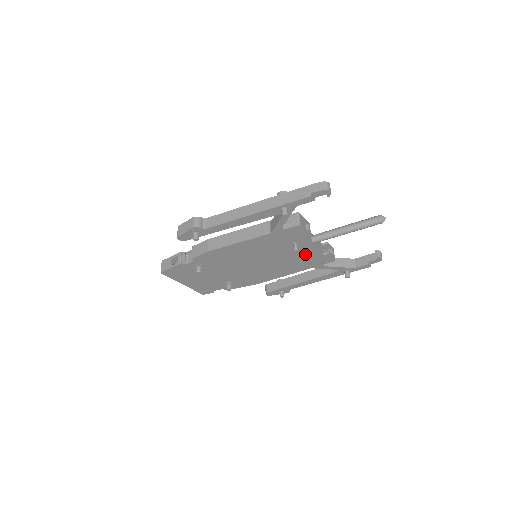
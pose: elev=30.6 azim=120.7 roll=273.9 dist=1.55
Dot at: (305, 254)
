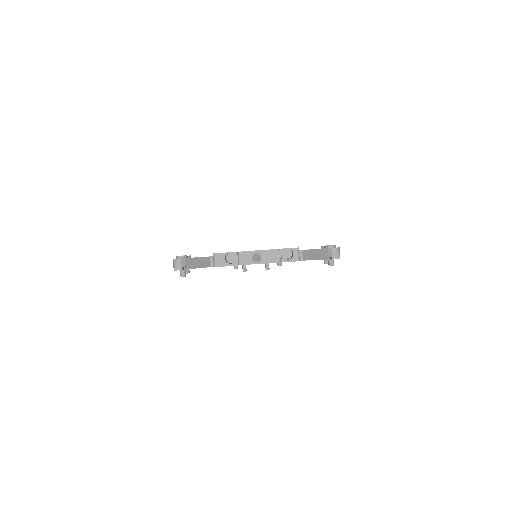
Dot at: (265, 264)
